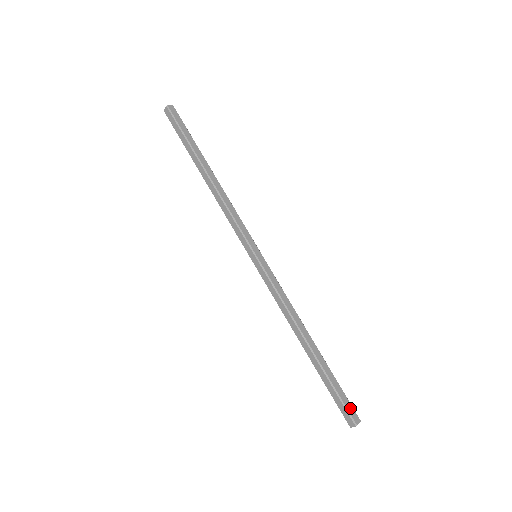
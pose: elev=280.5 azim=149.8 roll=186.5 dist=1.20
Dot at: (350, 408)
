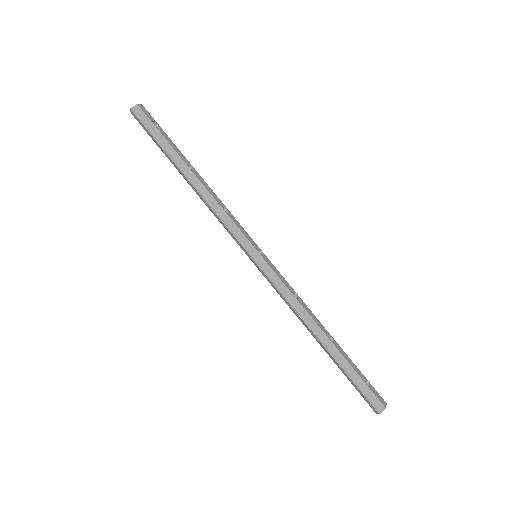
Dot at: (372, 397)
